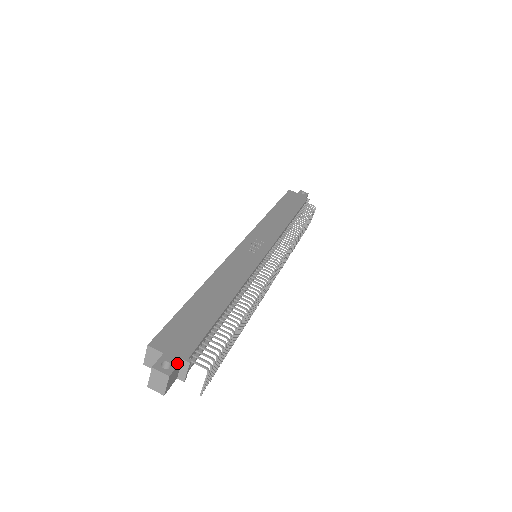
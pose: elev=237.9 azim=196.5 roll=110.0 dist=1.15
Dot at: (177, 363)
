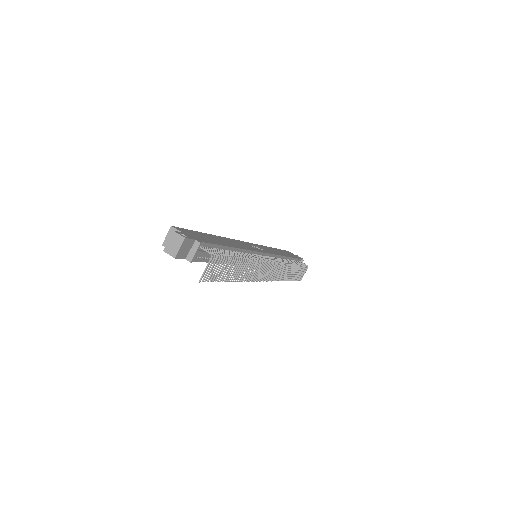
Dot at: (191, 238)
